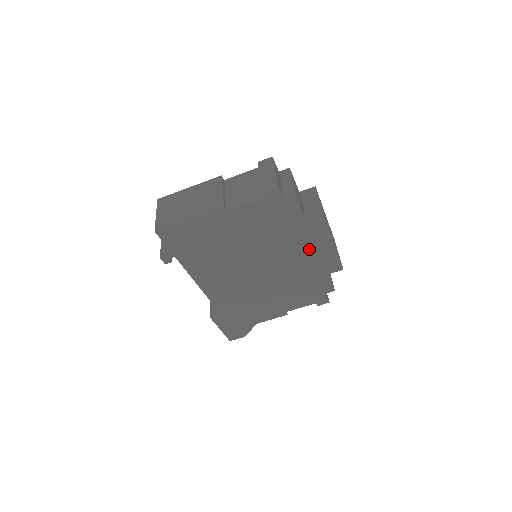
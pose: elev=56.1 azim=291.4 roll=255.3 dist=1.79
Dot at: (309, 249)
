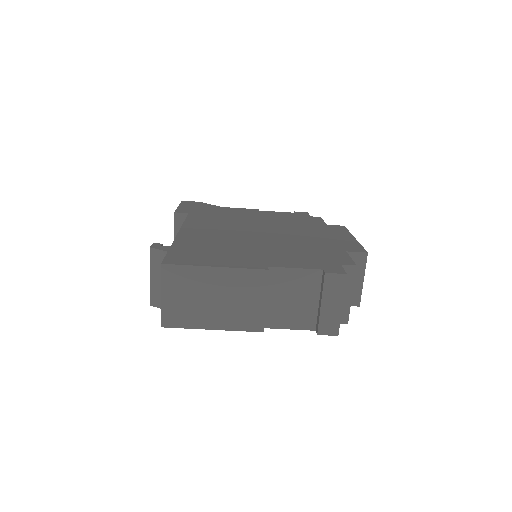
Dot at: occluded
